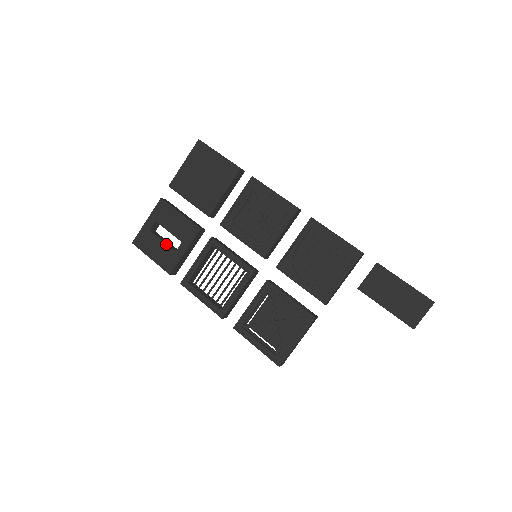
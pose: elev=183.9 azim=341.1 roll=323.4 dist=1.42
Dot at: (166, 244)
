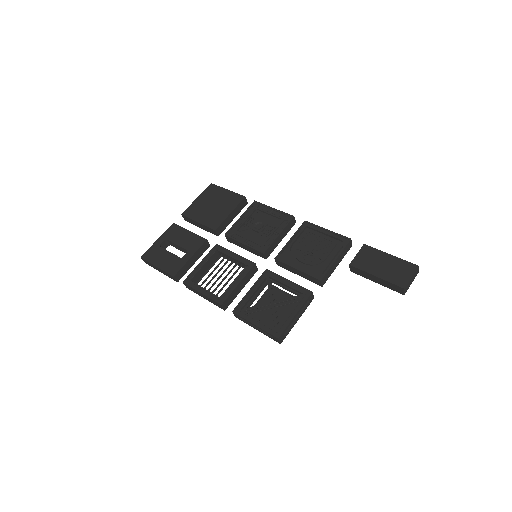
Dot at: (173, 254)
